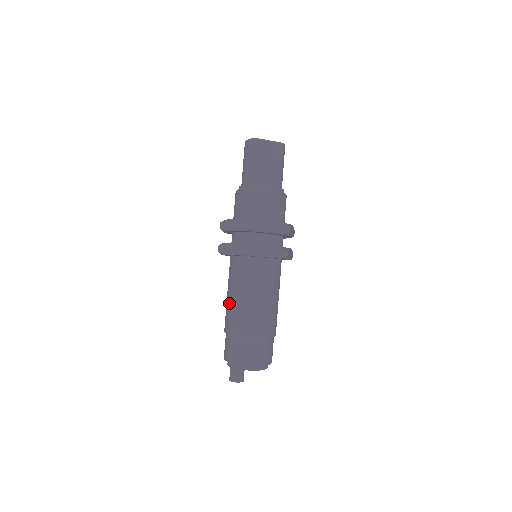
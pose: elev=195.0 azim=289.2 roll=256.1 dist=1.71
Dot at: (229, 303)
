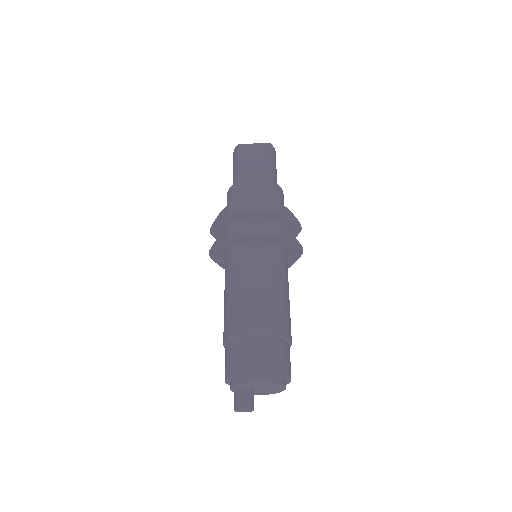
Dot at: (224, 307)
